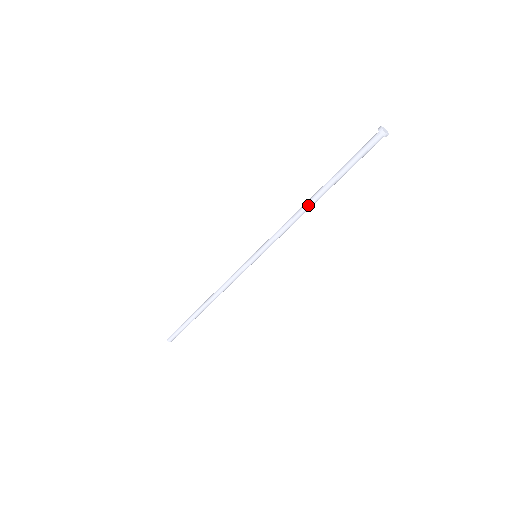
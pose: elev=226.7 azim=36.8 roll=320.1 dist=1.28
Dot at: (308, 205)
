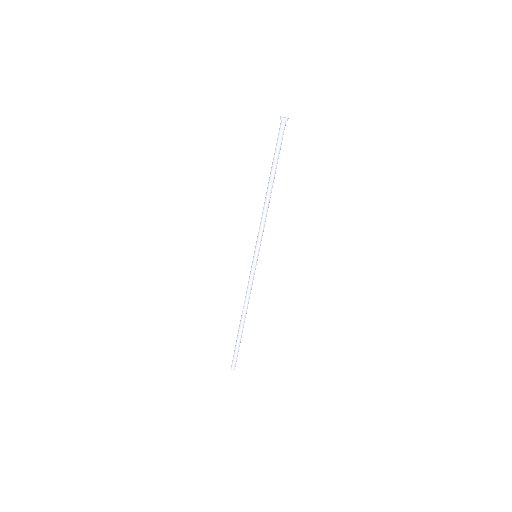
Dot at: (268, 196)
